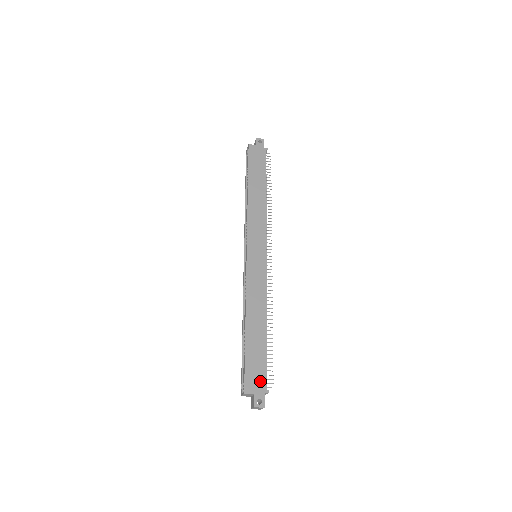
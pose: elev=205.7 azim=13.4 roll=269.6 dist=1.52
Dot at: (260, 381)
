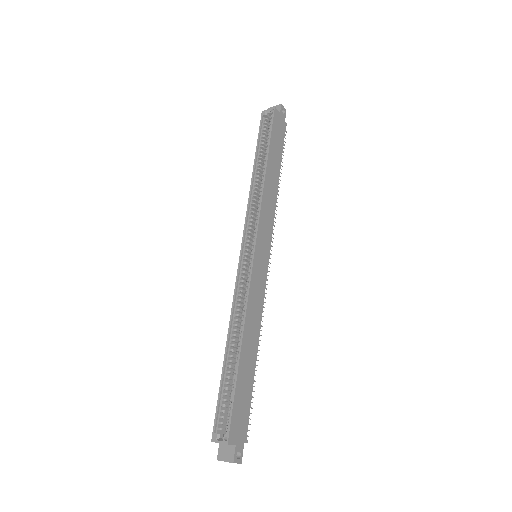
Dot at: (243, 427)
